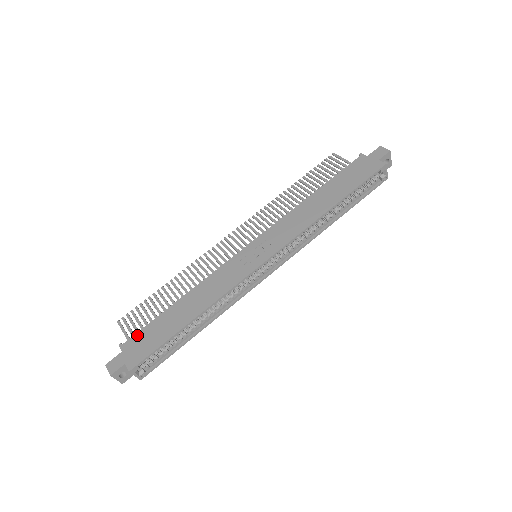
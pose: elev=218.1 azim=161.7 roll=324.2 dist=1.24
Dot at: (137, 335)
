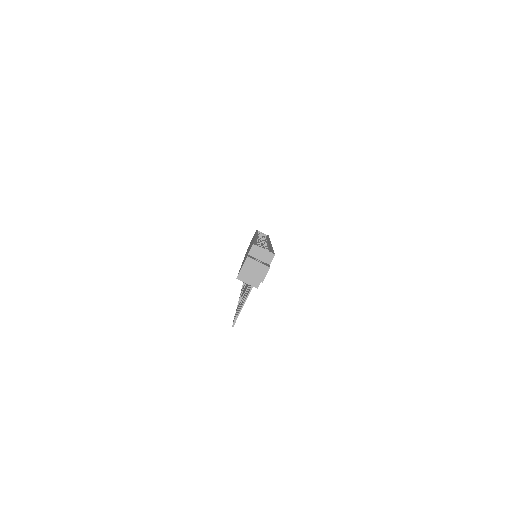
Dot at: occluded
